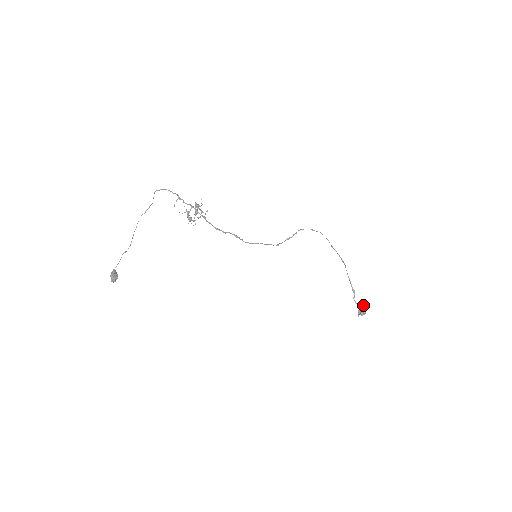
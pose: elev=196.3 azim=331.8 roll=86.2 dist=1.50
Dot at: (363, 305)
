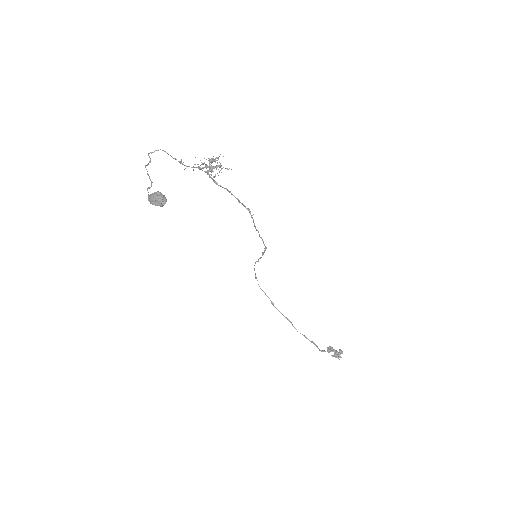
Dot at: (332, 349)
